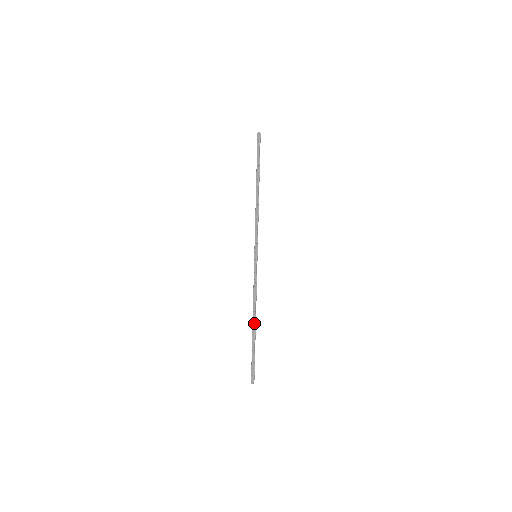
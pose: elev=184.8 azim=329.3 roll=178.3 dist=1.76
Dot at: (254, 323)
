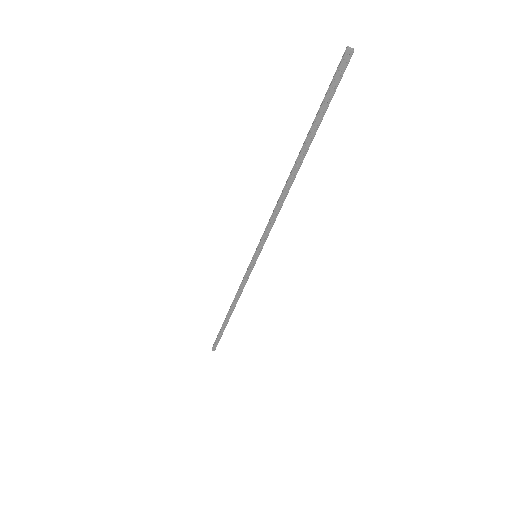
Dot at: (230, 315)
